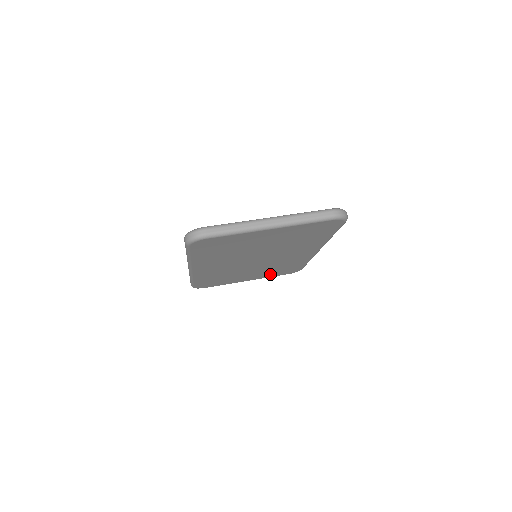
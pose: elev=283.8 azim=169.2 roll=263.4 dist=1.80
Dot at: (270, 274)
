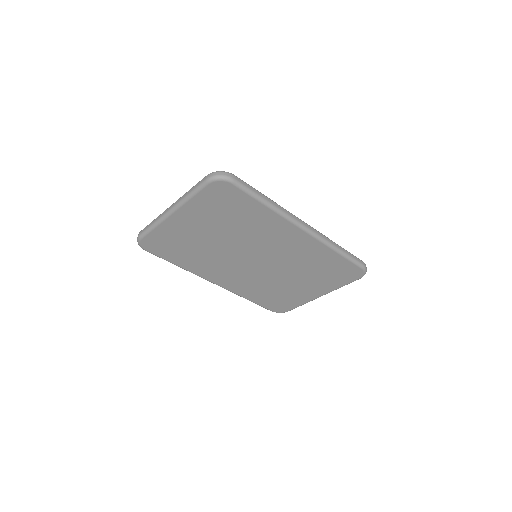
Dot at: (329, 281)
